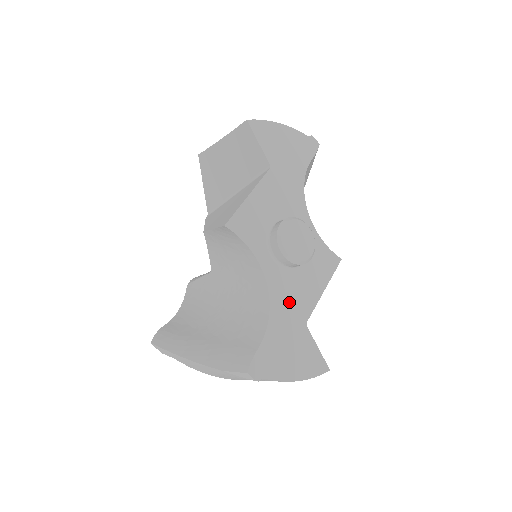
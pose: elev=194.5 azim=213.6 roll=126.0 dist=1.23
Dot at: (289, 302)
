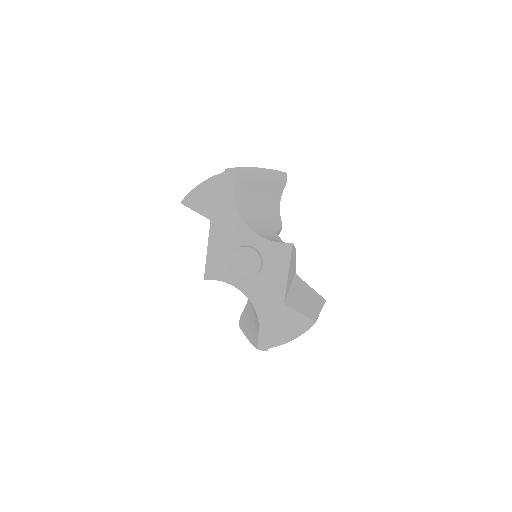
Dot at: (266, 297)
